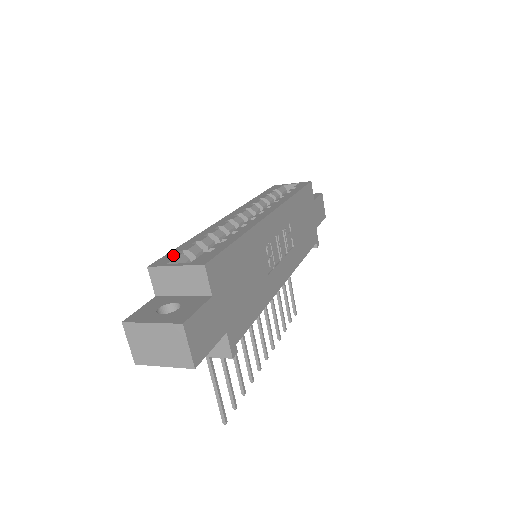
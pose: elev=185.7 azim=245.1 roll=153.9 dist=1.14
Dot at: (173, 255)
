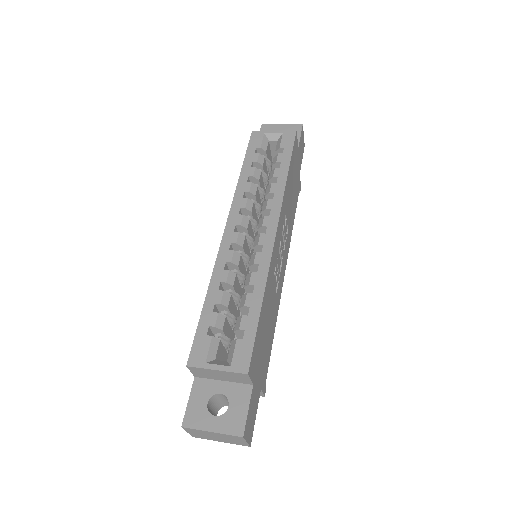
Dot at: (204, 340)
